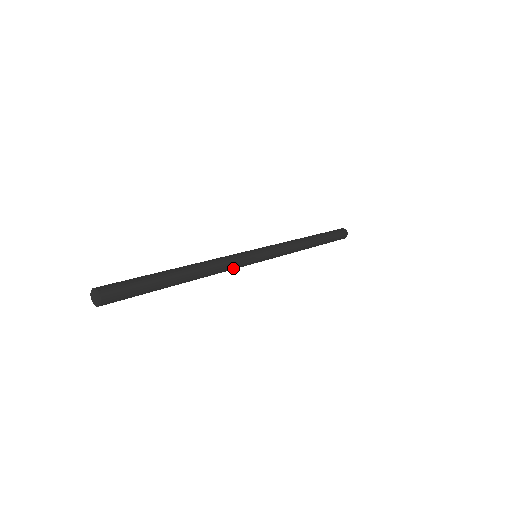
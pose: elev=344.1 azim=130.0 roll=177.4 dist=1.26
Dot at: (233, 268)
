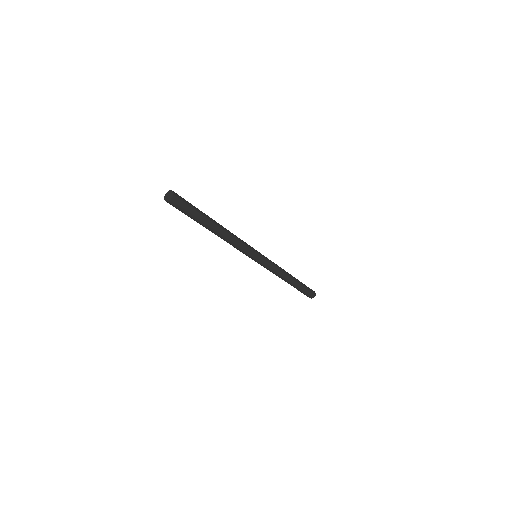
Dot at: (242, 249)
